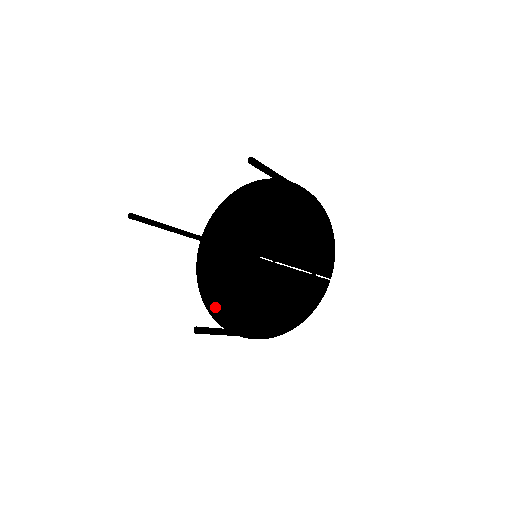
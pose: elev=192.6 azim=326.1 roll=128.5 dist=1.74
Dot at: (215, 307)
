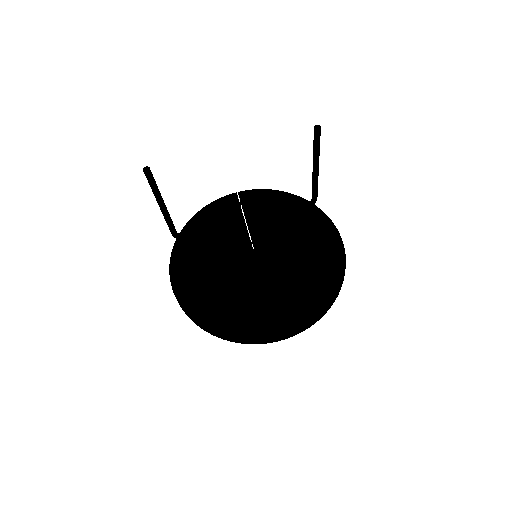
Dot at: (200, 311)
